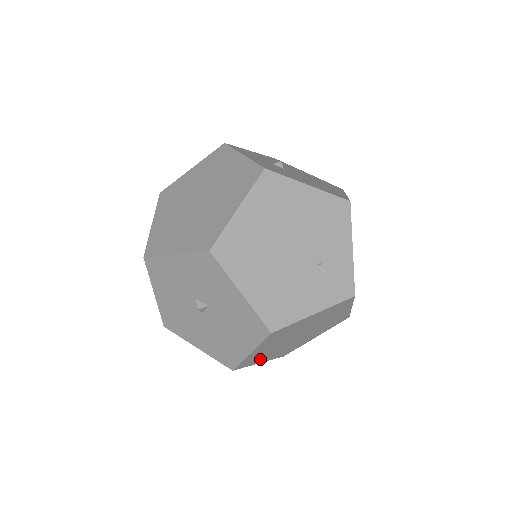
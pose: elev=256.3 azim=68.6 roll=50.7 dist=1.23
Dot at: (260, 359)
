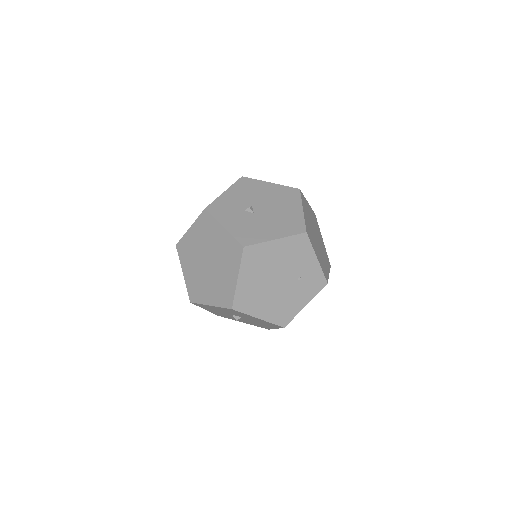
Dot at: occluded
